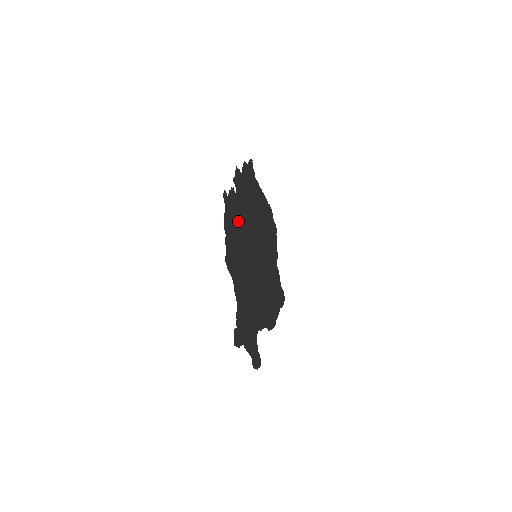
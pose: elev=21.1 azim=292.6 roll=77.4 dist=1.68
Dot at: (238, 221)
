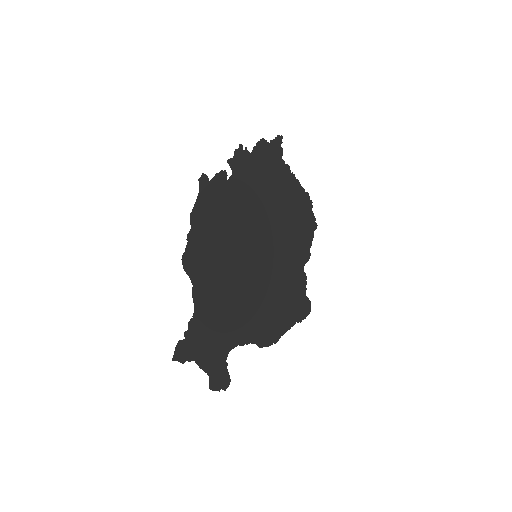
Dot at: (226, 212)
